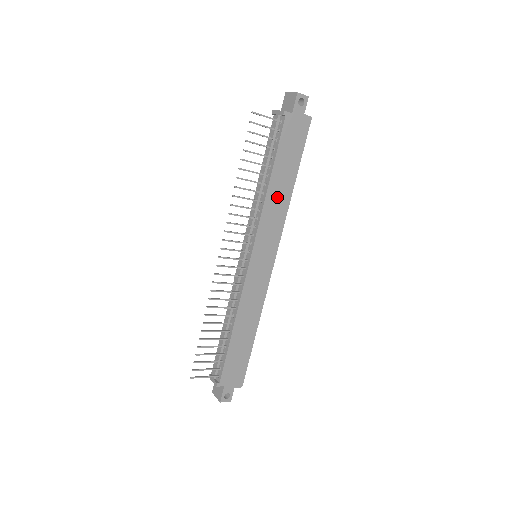
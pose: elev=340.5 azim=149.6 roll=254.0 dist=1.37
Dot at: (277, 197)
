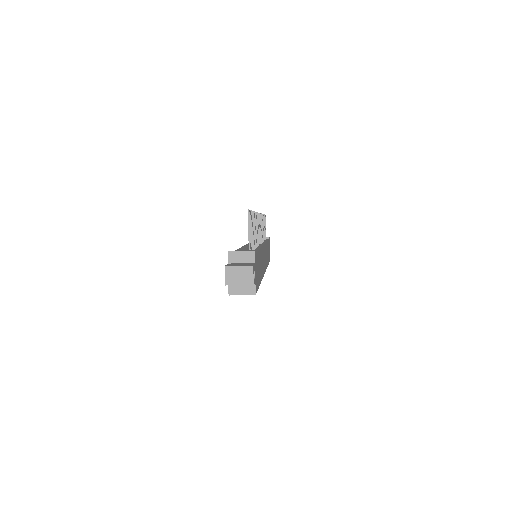
Dot at: (267, 253)
